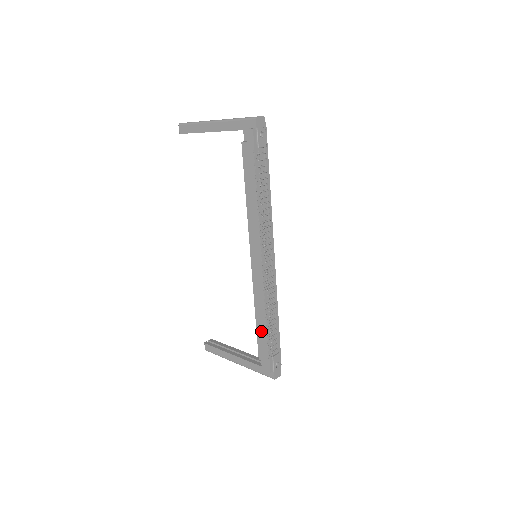
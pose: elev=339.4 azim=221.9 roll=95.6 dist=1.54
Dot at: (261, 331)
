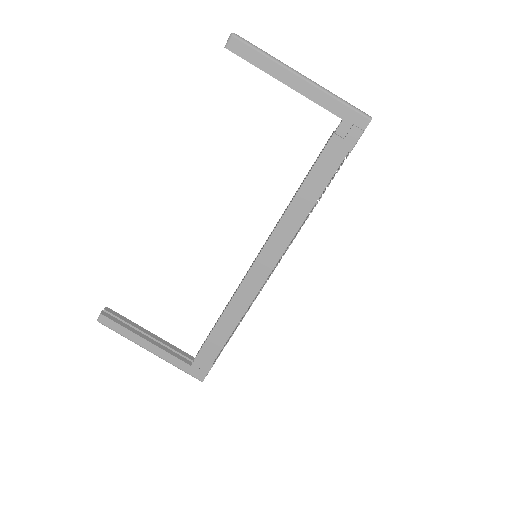
Dot at: (218, 335)
